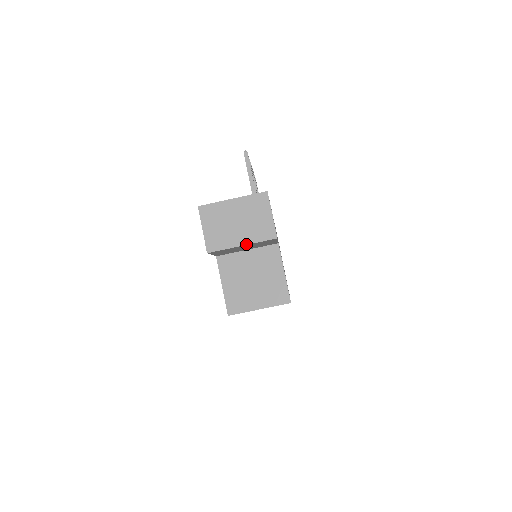
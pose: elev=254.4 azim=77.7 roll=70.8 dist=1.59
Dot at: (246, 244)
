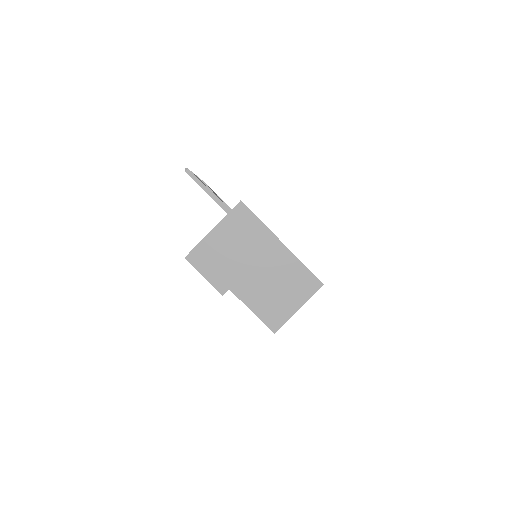
Dot at: occluded
